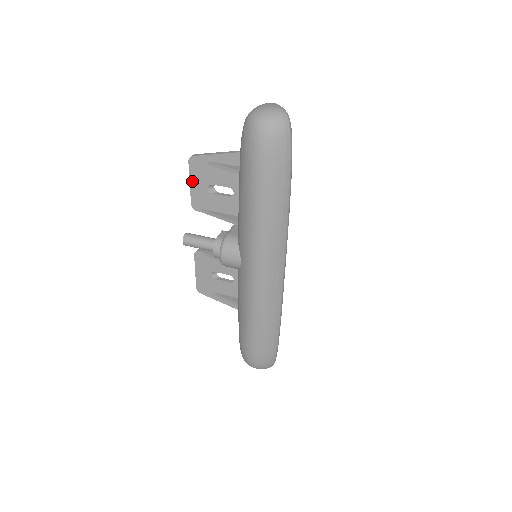
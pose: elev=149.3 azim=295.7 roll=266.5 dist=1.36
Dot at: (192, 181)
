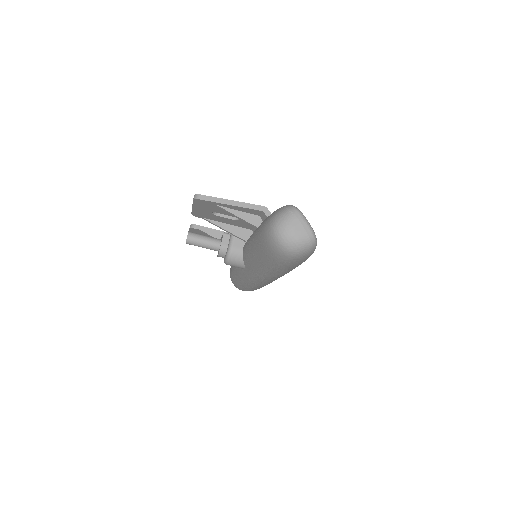
Dot at: (195, 207)
